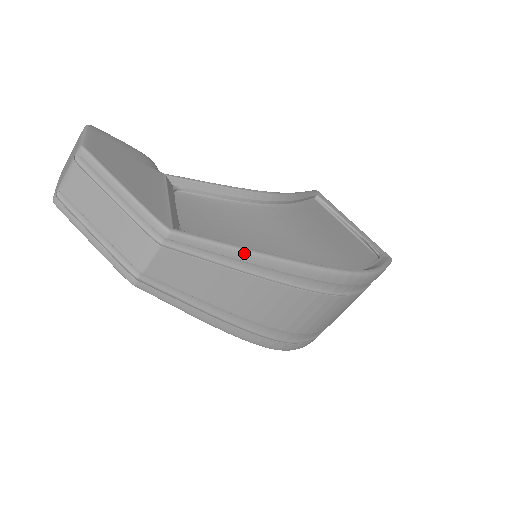
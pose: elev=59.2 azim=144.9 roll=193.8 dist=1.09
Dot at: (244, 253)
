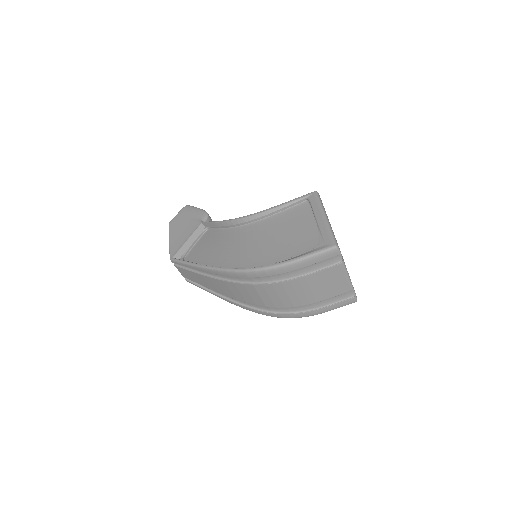
Dot at: (192, 266)
